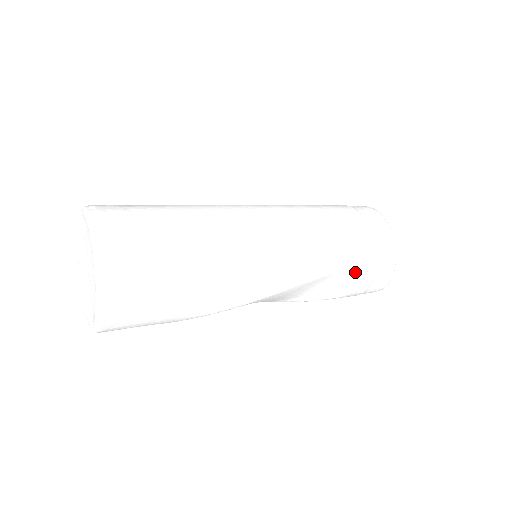
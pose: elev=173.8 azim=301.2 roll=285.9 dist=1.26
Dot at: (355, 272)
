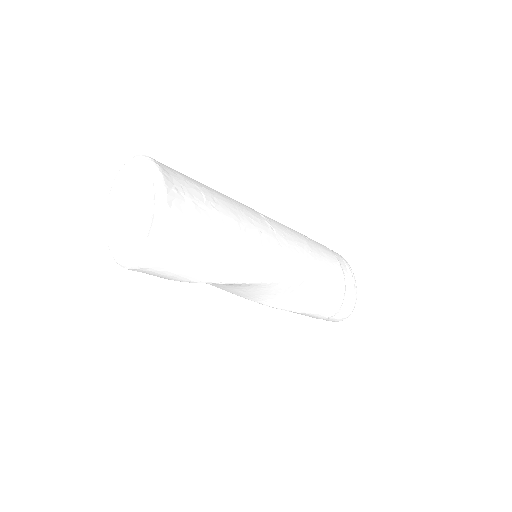
Dot at: (333, 286)
